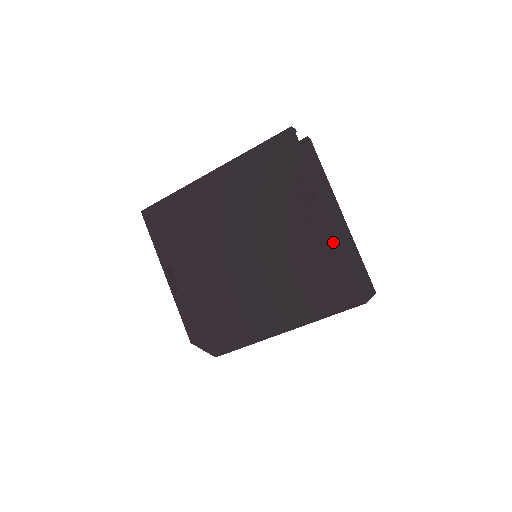
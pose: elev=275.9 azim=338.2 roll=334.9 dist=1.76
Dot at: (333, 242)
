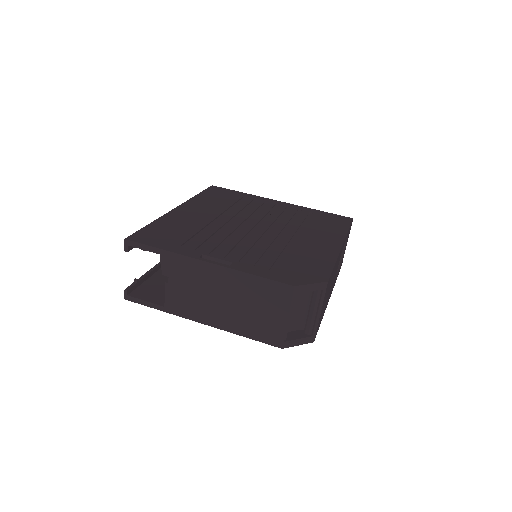
Dot at: (300, 208)
